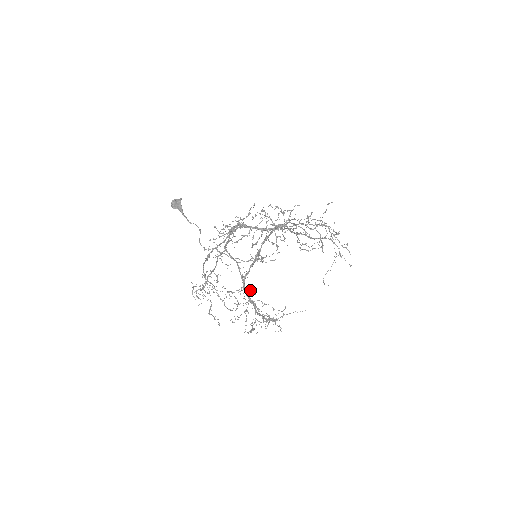
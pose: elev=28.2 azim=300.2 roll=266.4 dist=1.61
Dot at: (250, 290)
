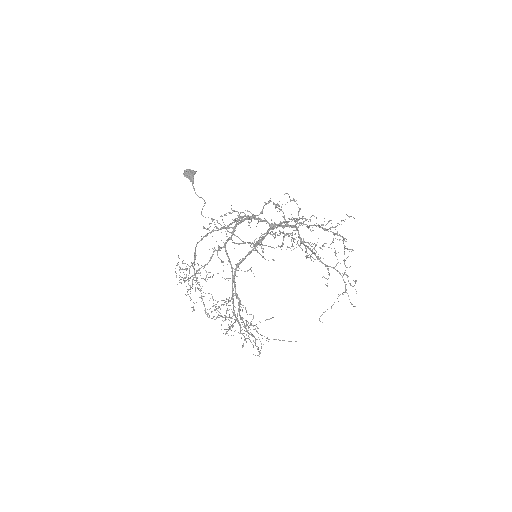
Dot at: occluded
